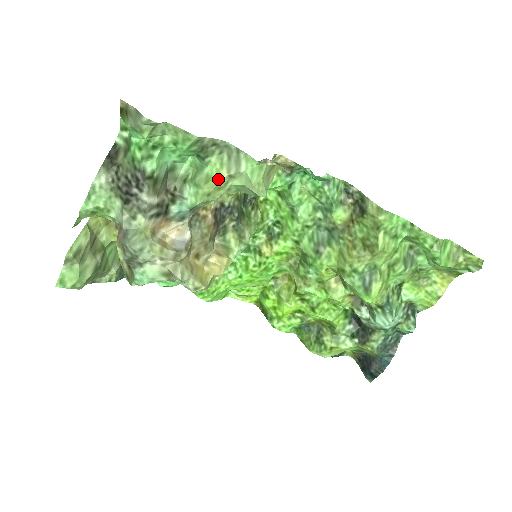
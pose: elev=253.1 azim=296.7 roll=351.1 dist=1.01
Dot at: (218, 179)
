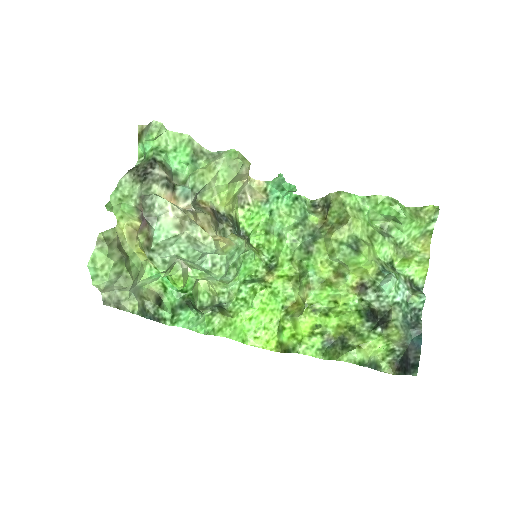
Dot at: (208, 165)
